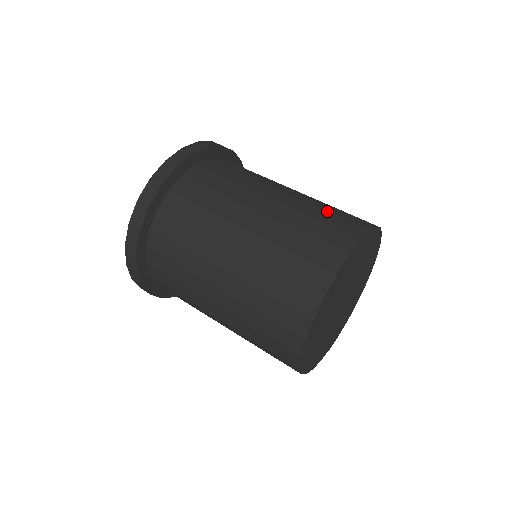
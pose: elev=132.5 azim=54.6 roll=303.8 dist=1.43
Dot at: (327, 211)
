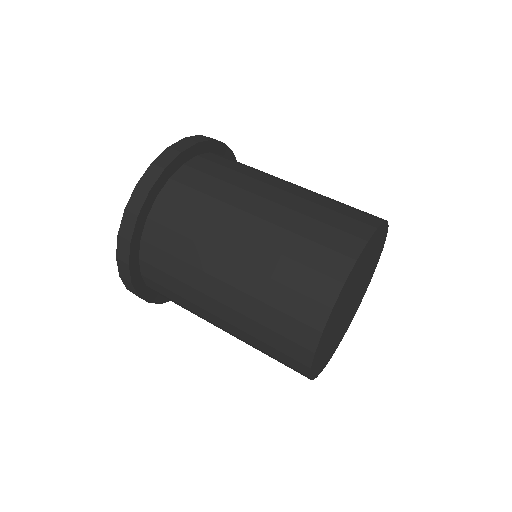
Dot at: (294, 262)
